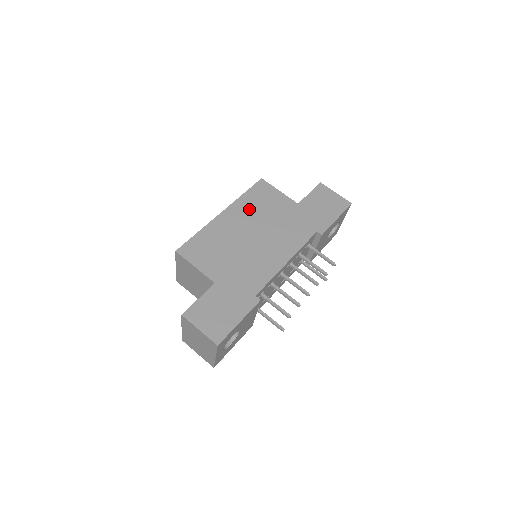
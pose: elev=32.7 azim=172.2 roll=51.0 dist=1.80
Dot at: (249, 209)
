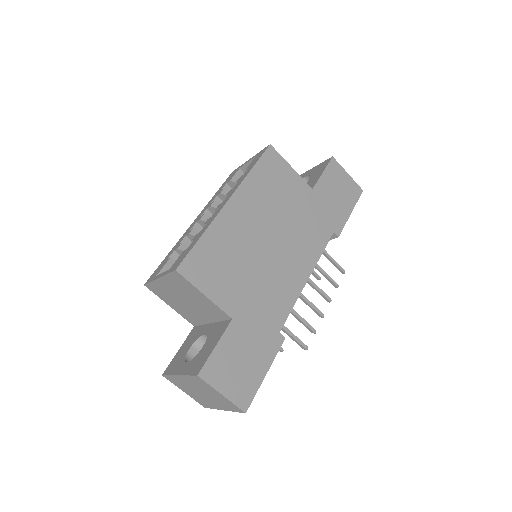
Dot at: (260, 196)
